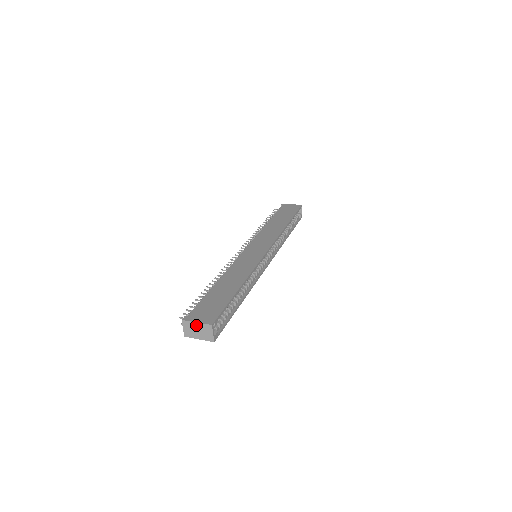
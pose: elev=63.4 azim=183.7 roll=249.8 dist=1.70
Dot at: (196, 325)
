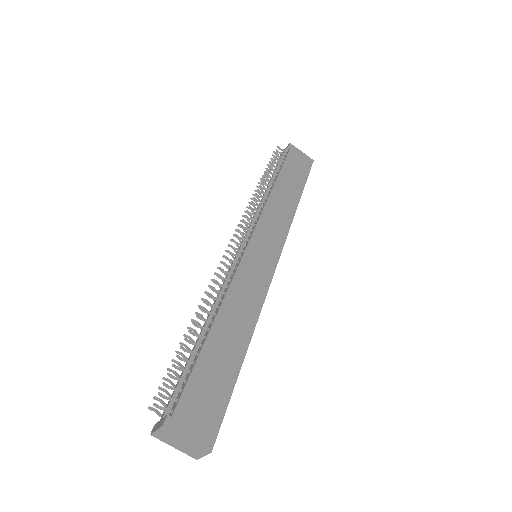
Dot at: (183, 440)
